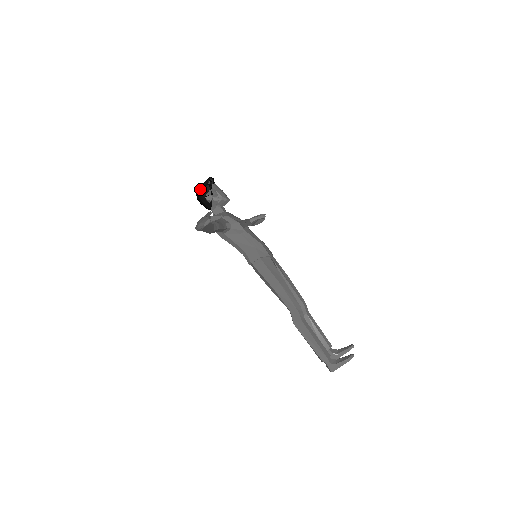
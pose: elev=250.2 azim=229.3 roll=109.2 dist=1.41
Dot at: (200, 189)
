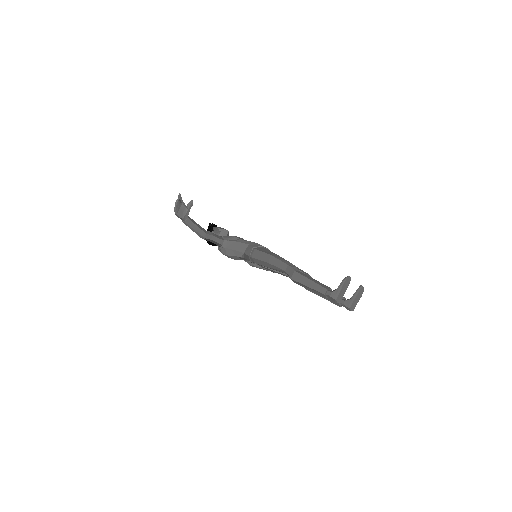
Dot at: occluded
